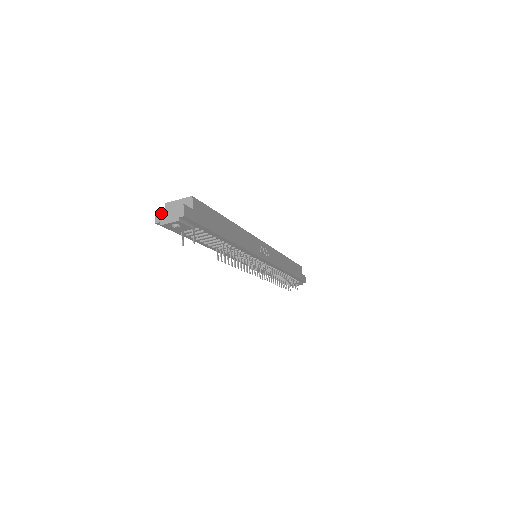
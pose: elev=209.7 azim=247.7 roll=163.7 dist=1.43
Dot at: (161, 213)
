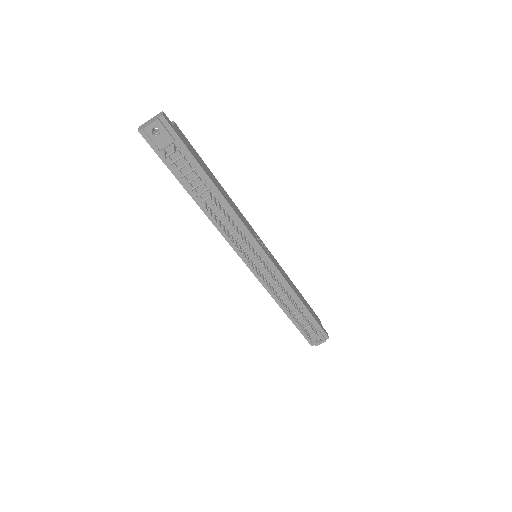
Dot at: (144, 124)
